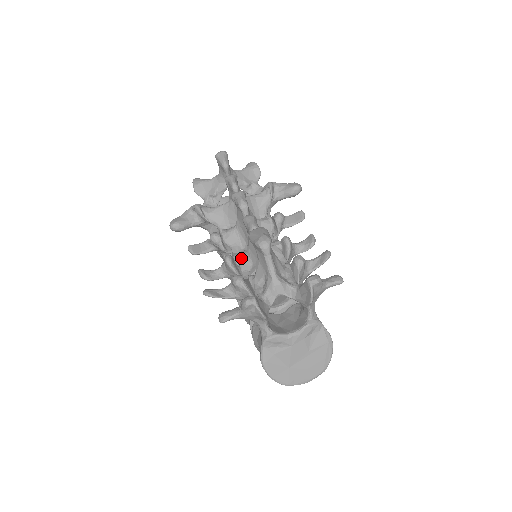
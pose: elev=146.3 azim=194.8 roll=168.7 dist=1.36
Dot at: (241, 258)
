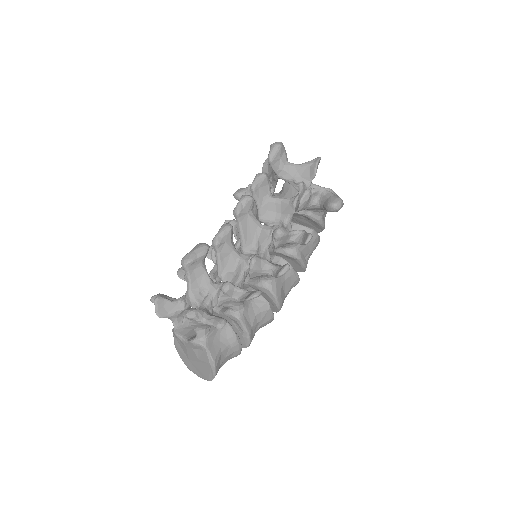
Dot at: occluded
